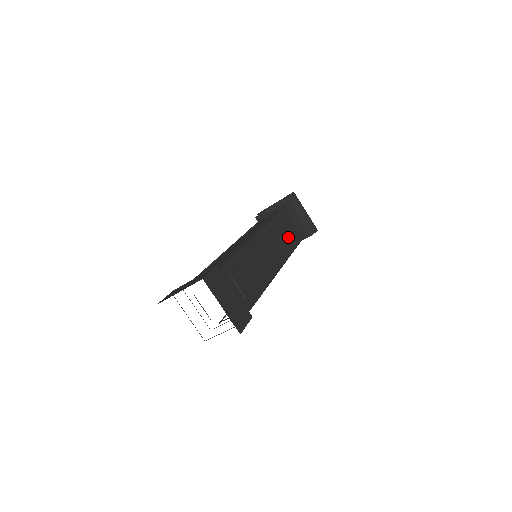
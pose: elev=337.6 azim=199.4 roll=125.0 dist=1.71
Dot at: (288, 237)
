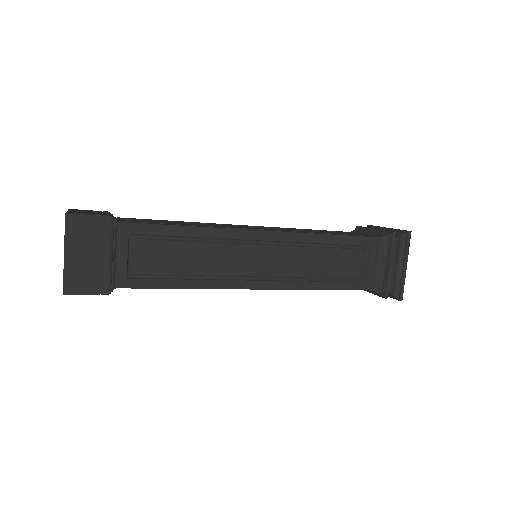
Dot at: (322, 270)
